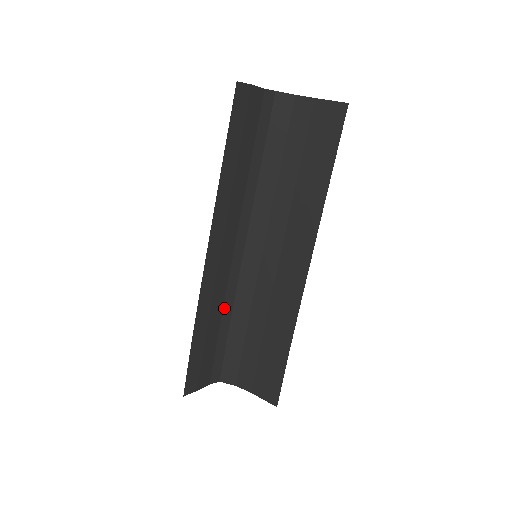
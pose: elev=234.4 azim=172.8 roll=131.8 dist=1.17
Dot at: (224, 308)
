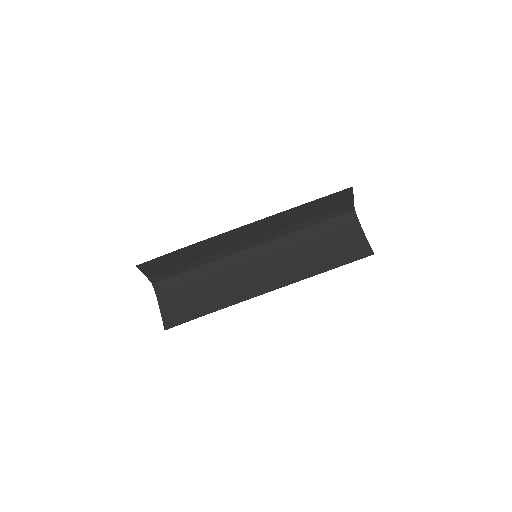
Dot at: (208, 256)
